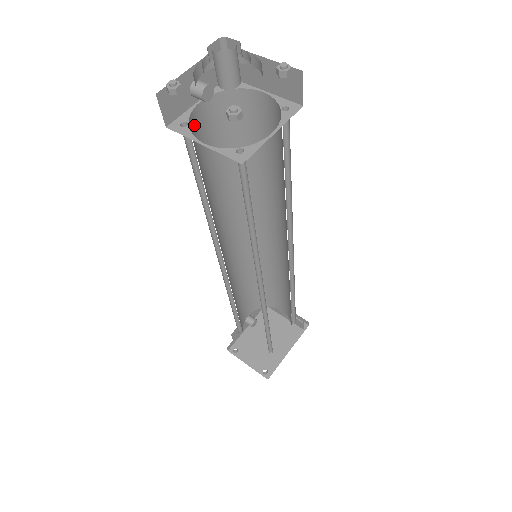
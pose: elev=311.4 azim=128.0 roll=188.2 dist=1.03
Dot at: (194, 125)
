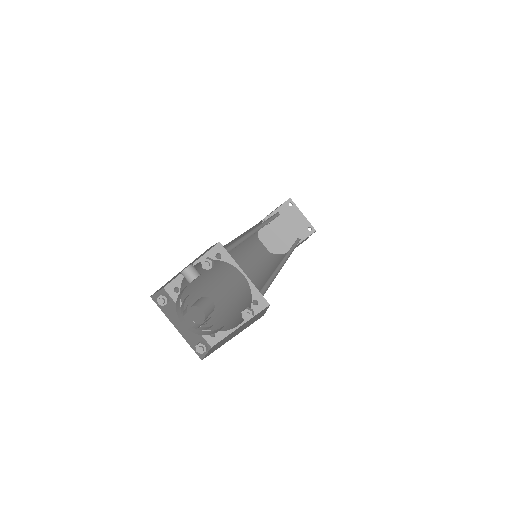
Dot at: occluded
